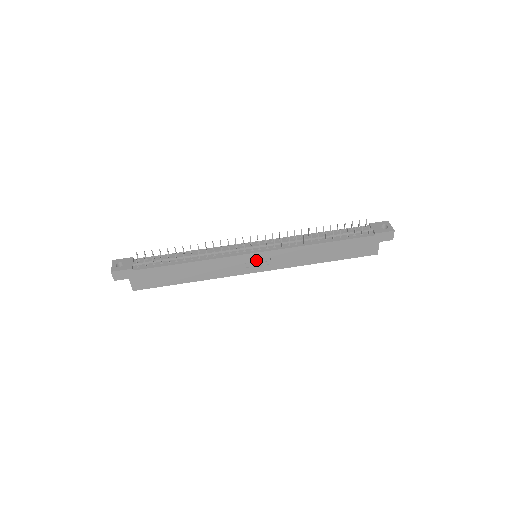
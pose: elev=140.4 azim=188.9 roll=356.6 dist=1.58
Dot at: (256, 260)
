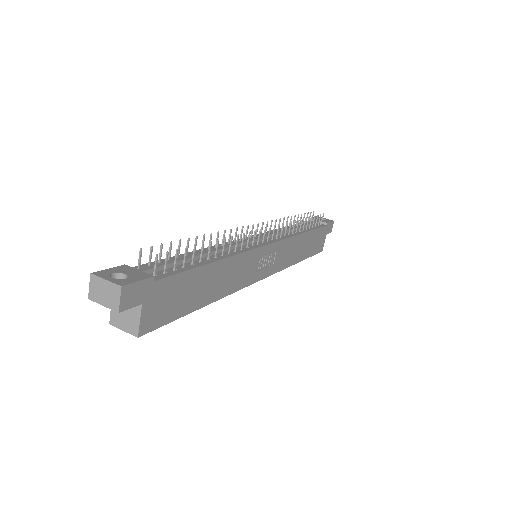
Dot at: (266, 258)
